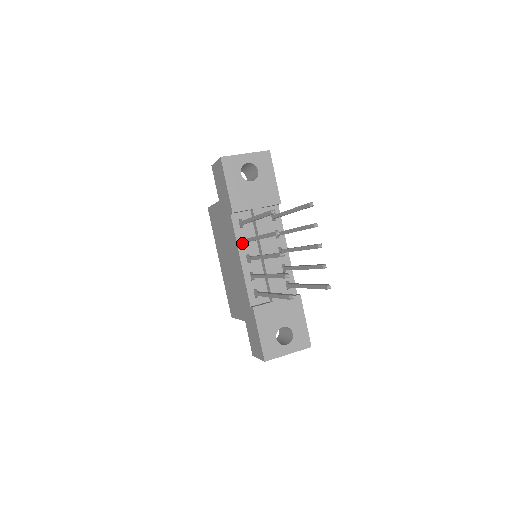
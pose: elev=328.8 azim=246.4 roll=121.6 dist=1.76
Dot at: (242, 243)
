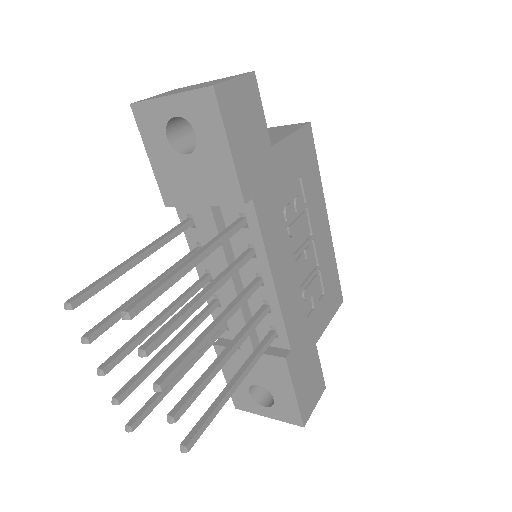
Dot at: occluded
